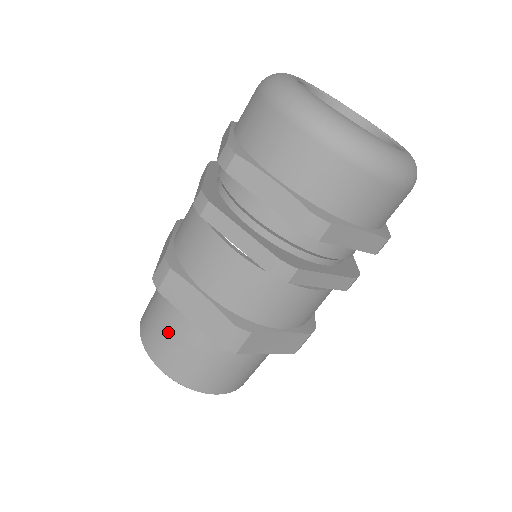
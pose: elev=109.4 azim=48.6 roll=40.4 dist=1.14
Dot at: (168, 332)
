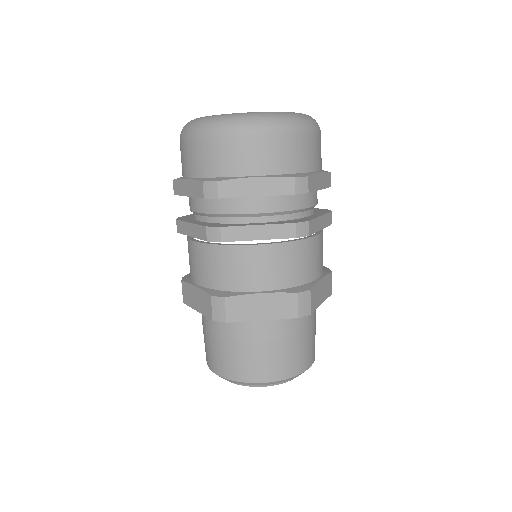
Dot at: (251, 349)
